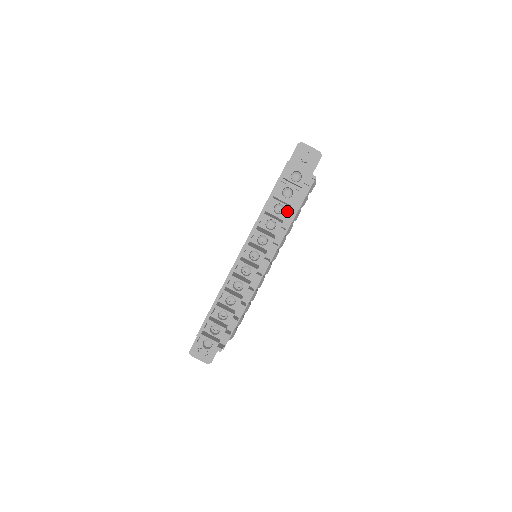
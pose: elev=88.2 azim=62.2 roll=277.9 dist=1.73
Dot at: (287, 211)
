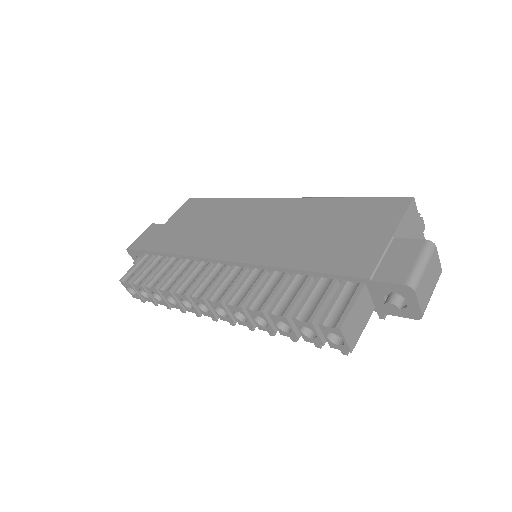
Dot at: (291, 336)
